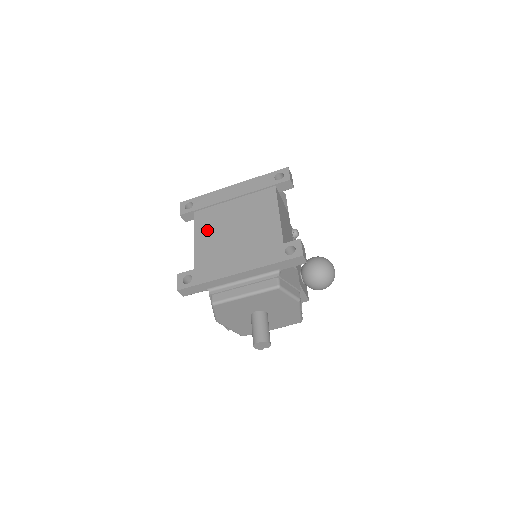
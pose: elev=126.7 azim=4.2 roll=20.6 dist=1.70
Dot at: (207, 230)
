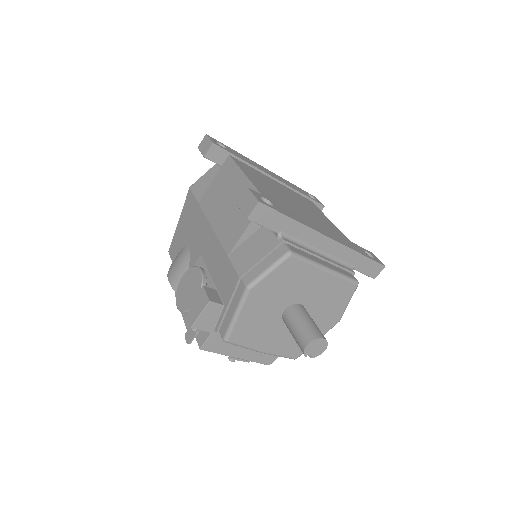
Dot at: (259, 179)
